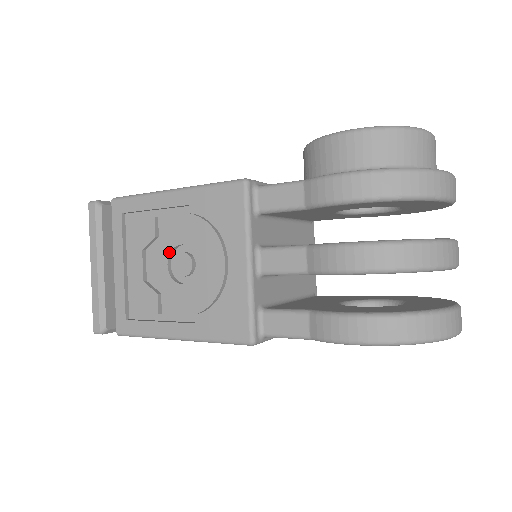
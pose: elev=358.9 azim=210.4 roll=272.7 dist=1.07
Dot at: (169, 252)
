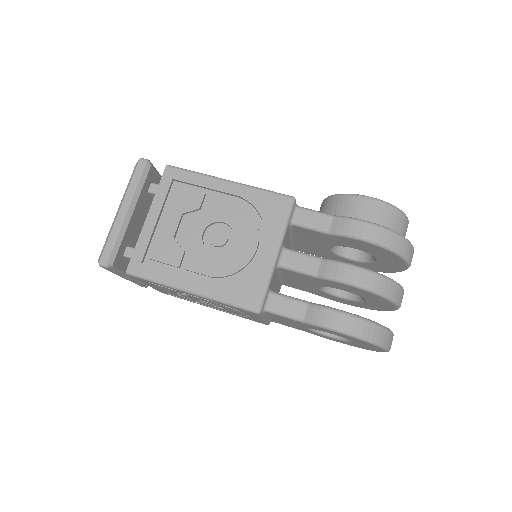
Dot at: (209, 224)
